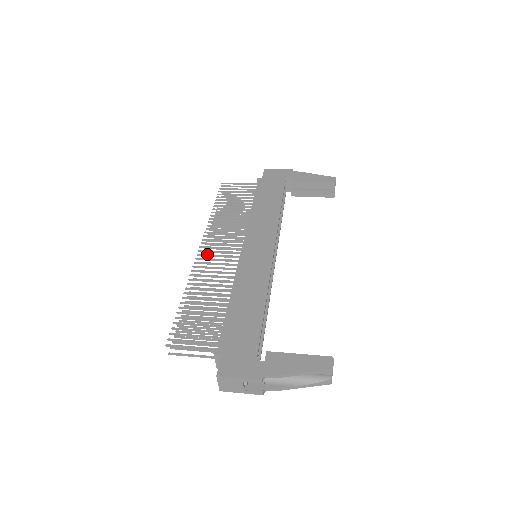
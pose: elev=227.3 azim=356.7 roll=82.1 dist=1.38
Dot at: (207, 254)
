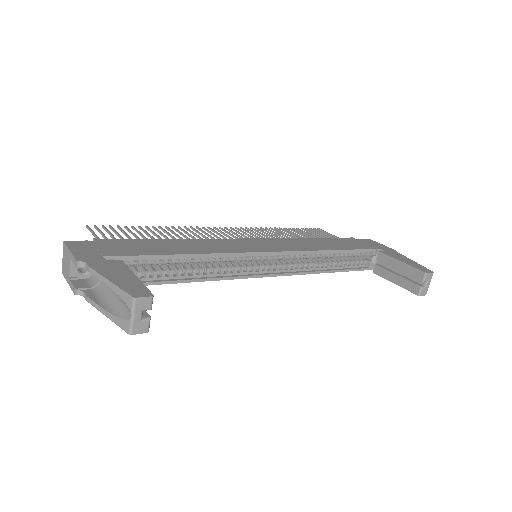
Dot at: (220, 230)
